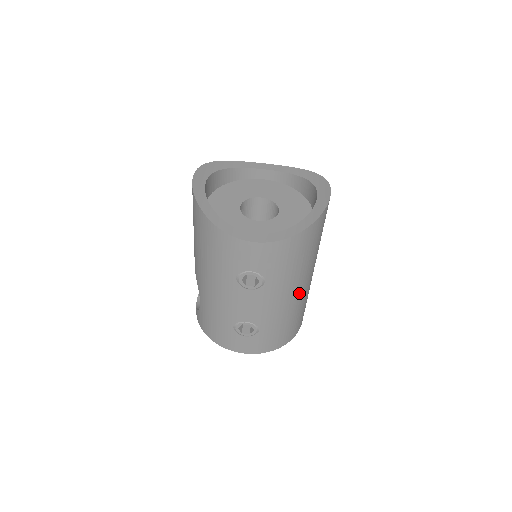
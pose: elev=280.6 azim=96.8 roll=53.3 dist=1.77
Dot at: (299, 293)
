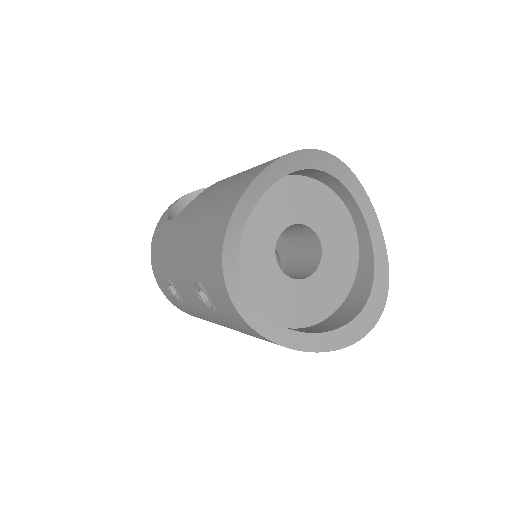
Dot at: occluded
